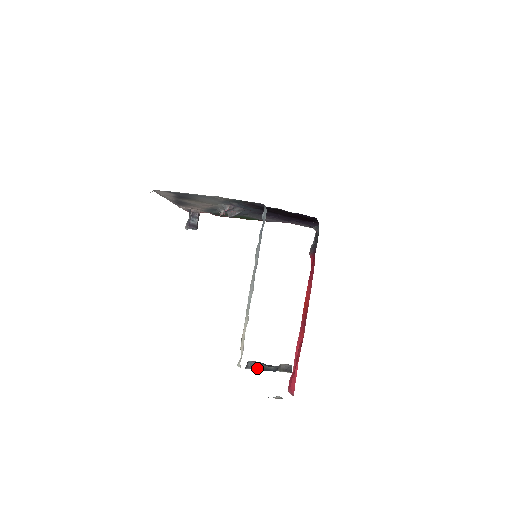
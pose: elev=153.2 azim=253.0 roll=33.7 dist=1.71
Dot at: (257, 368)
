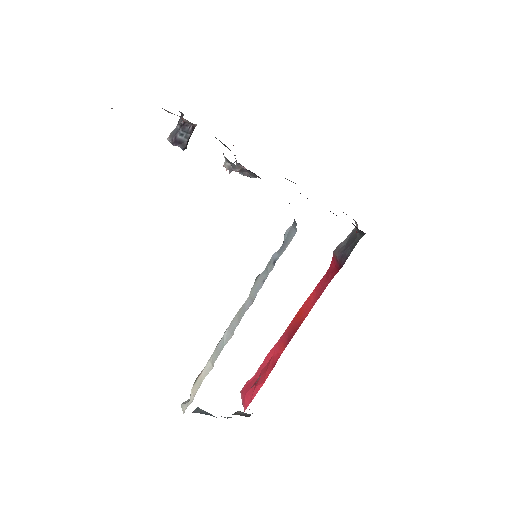
Dot at: (206, 414)
